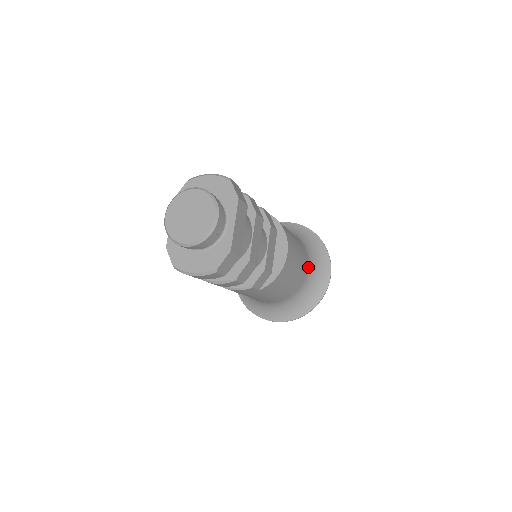
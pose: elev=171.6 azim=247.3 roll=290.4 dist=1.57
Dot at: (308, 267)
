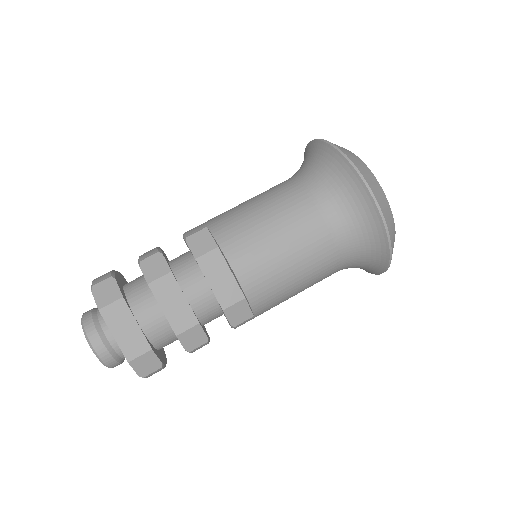
Dot at: (327, 221)
